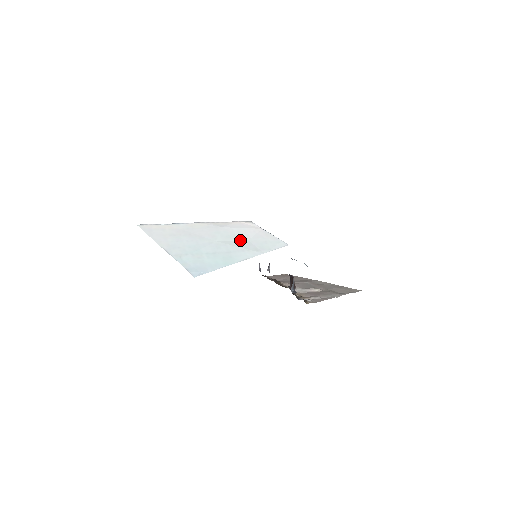
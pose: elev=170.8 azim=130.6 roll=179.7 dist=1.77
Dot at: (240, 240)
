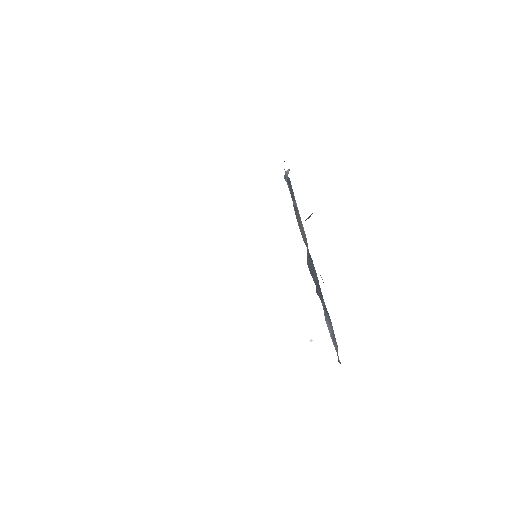
Dot at: occluded
